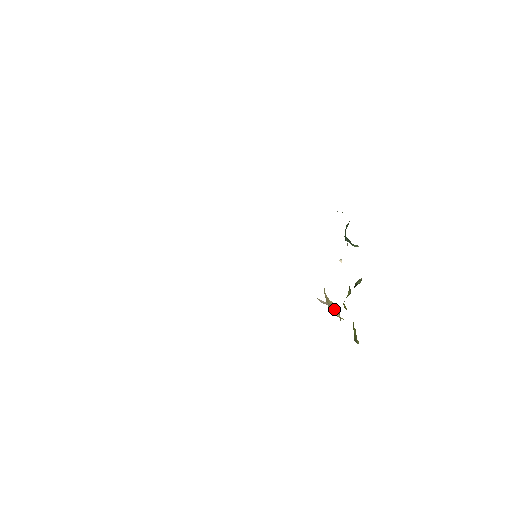
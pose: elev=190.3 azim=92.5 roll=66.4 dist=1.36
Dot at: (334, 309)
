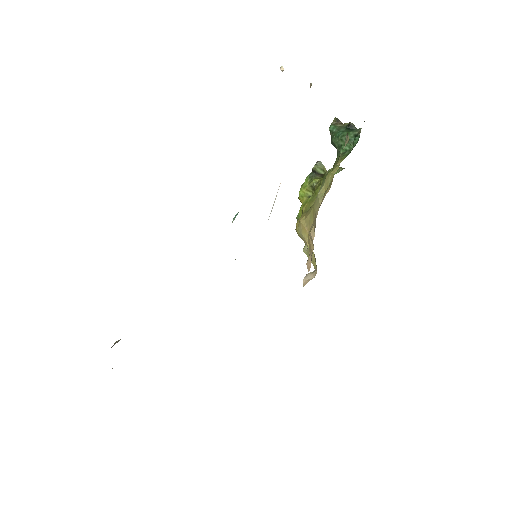
Dot at: occluded
